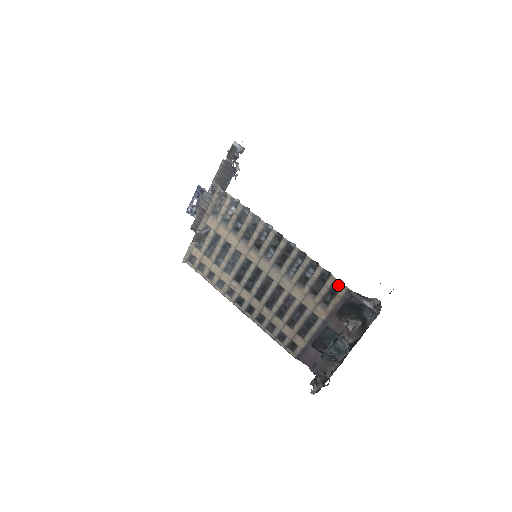
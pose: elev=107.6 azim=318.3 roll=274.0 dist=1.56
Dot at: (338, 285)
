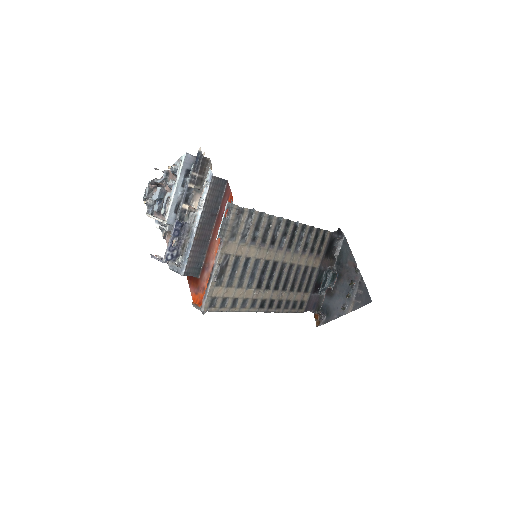
Dot at: (324, 234)
